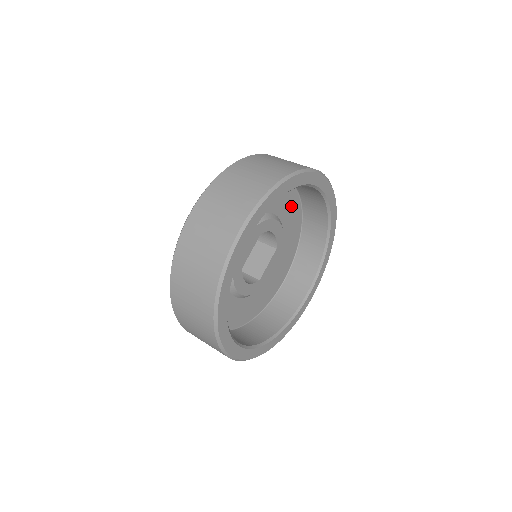
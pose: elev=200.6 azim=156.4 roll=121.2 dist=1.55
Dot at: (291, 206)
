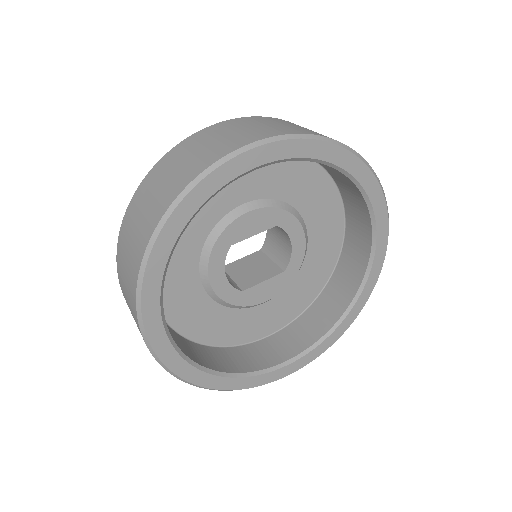
Dot at: (329, 239)
